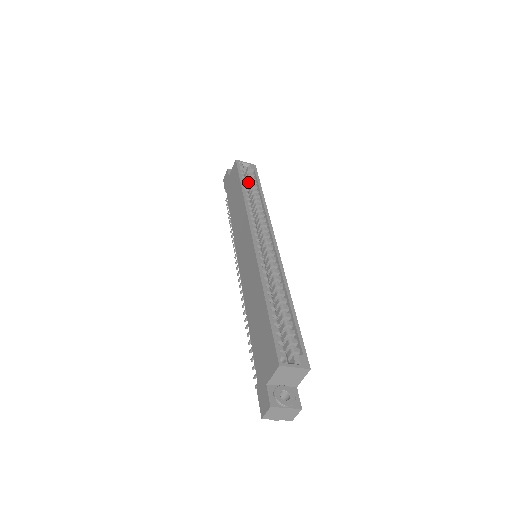
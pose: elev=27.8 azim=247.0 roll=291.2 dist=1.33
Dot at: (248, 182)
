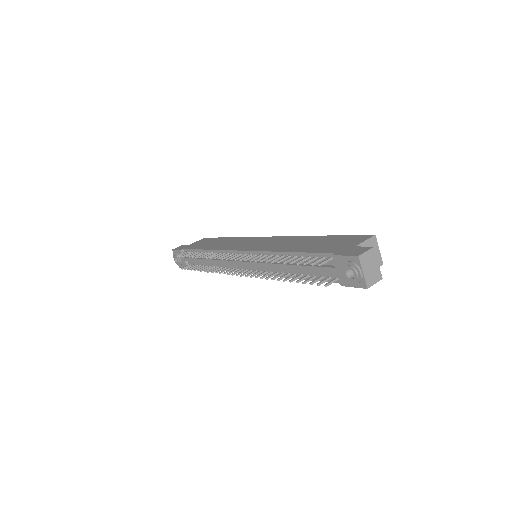
Dot at: occluded
